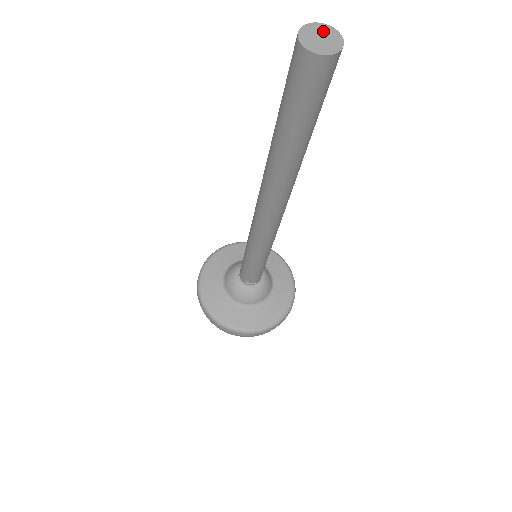
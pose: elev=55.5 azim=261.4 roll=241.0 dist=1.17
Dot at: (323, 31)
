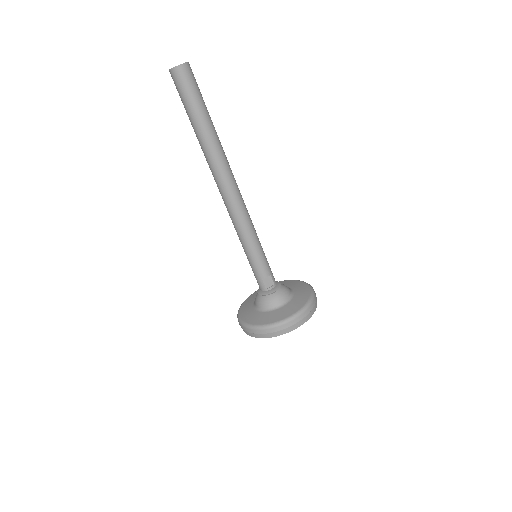
Dot at: occluded
